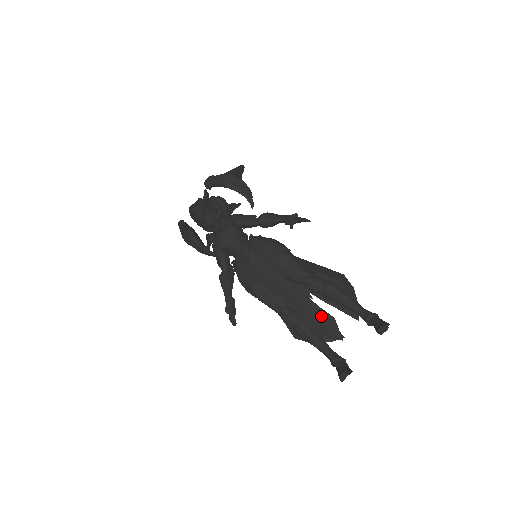
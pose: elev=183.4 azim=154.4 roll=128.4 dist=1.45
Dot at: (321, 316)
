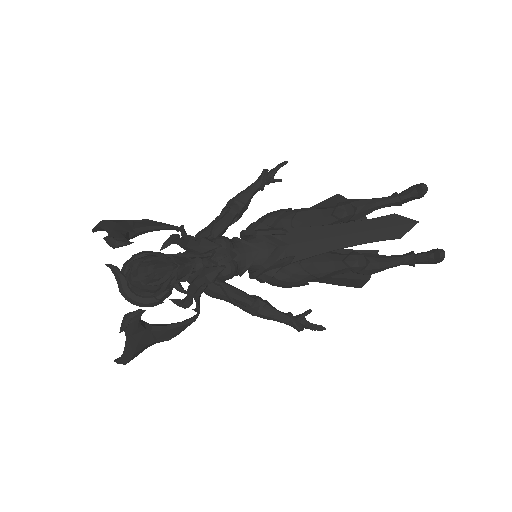
Dot at: (386, 222)
